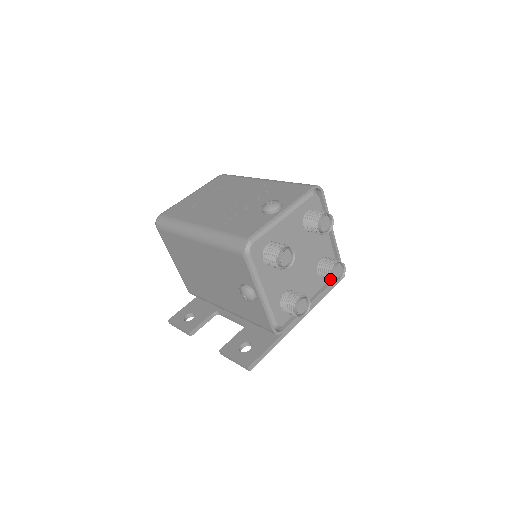
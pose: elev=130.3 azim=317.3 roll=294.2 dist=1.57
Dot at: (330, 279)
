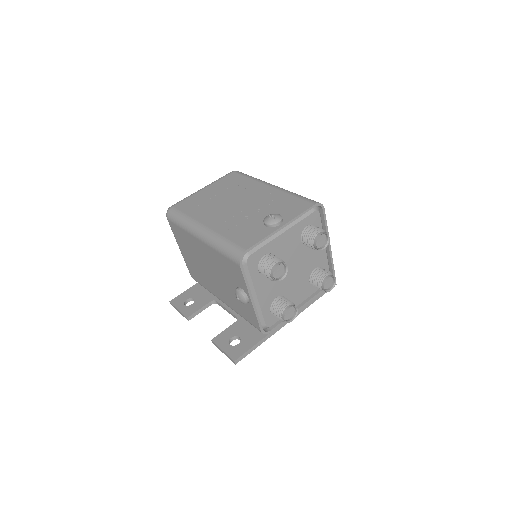
Dot at: (320, 289)
